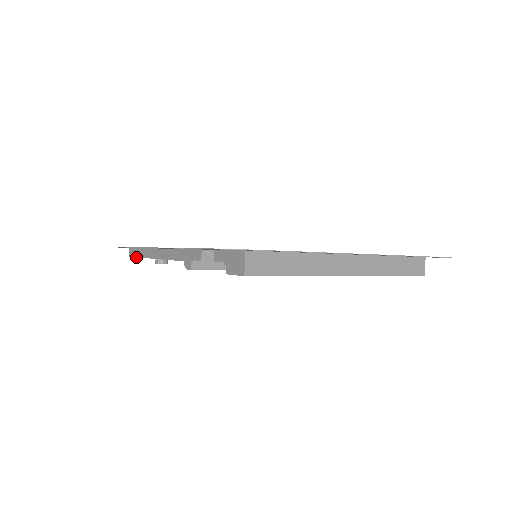
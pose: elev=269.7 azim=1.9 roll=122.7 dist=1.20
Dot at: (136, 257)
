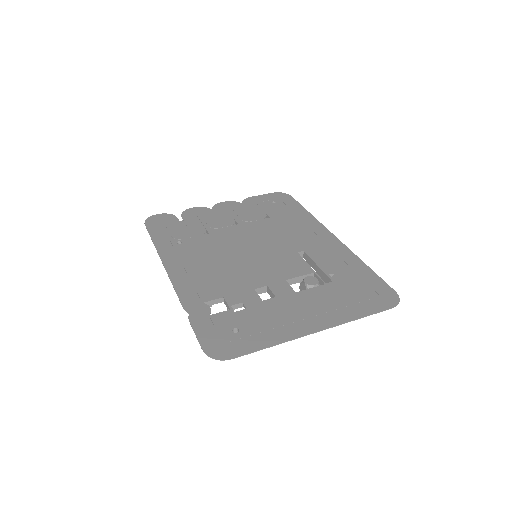
Dot at: occluded
